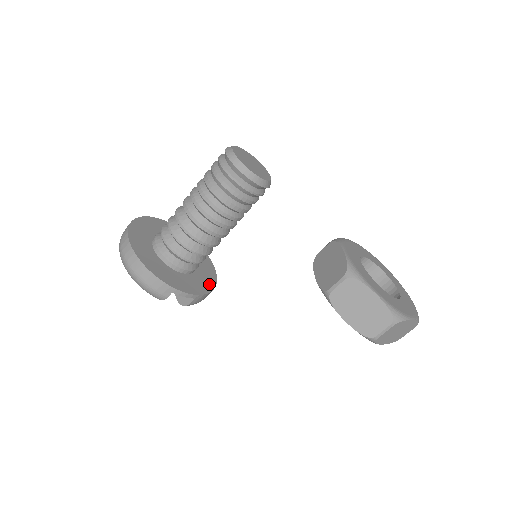
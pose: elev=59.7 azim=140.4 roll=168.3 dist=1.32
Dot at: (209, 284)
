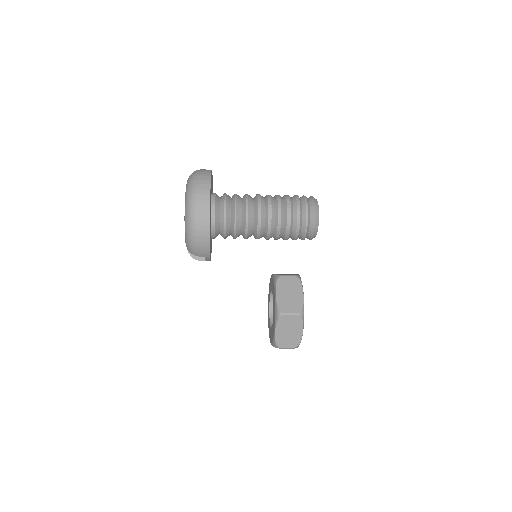
Dot at: occluded
